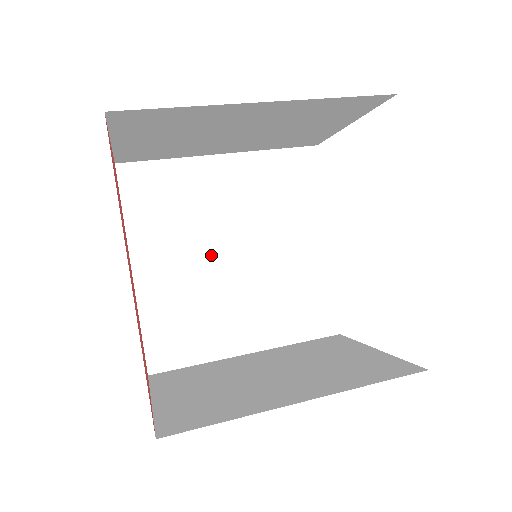
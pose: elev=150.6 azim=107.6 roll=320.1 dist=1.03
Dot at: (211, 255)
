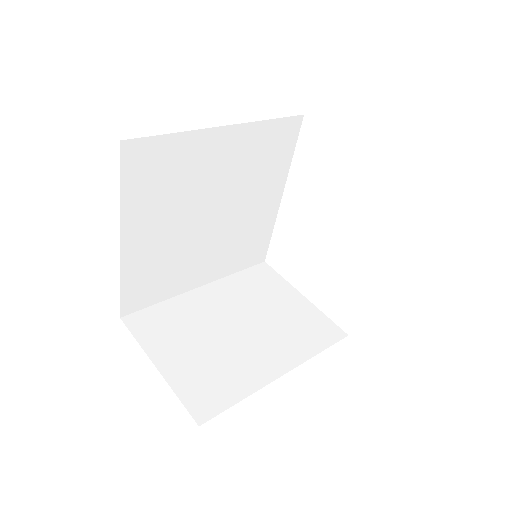
Dot at: (192, 219)
